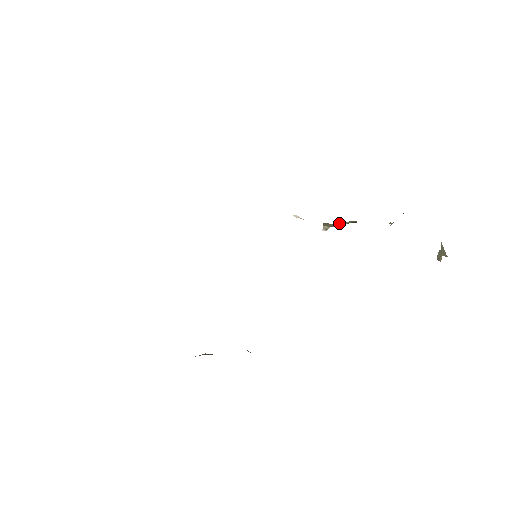
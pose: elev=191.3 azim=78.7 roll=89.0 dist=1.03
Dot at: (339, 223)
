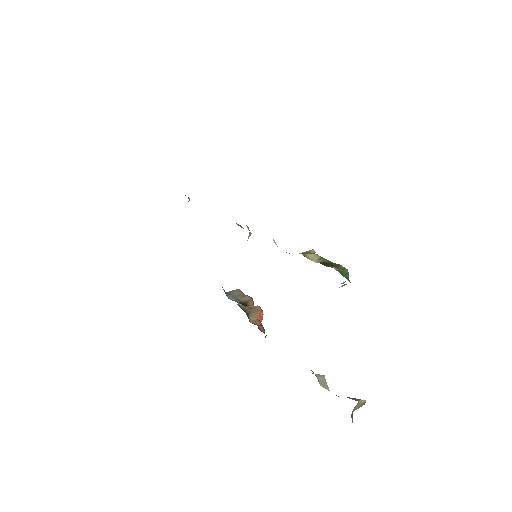
Dot at: occluded
